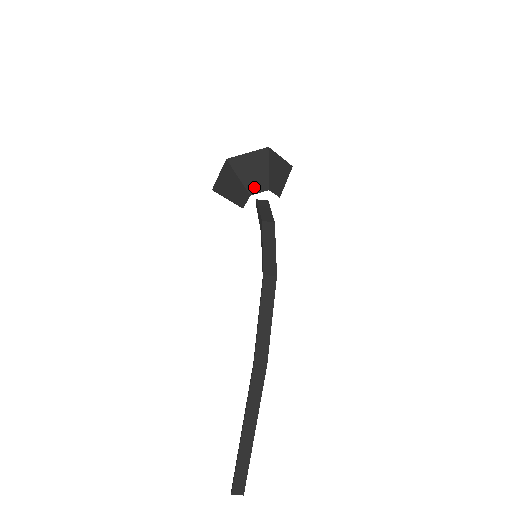
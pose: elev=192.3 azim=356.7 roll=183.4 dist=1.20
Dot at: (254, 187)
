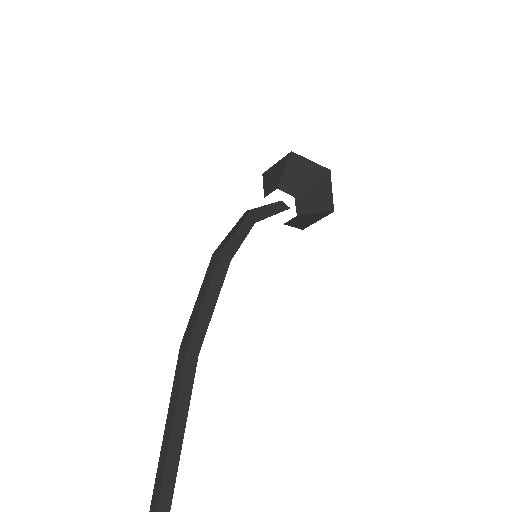
Dot at: (269, 190)
